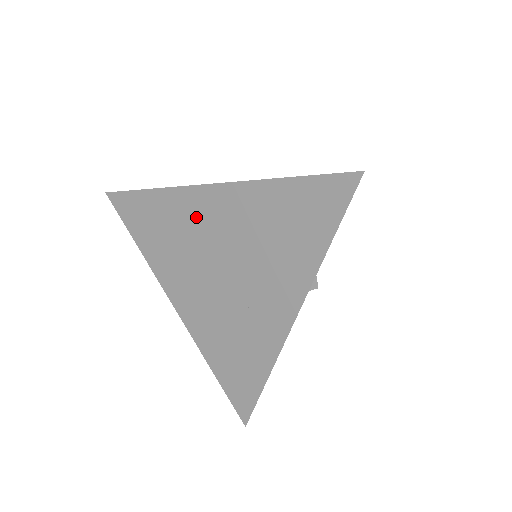
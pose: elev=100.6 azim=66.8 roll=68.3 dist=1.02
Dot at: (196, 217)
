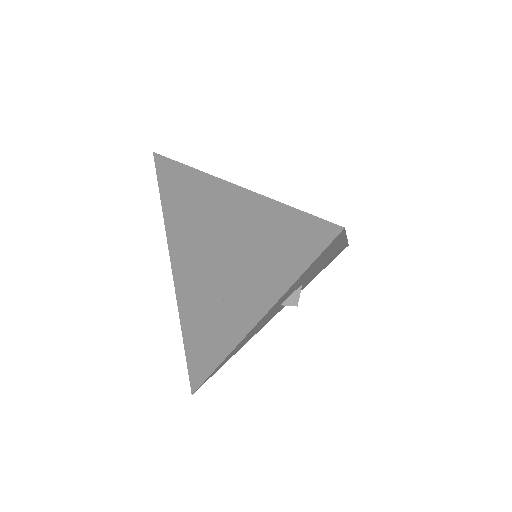
Dot at: (210, 205)
